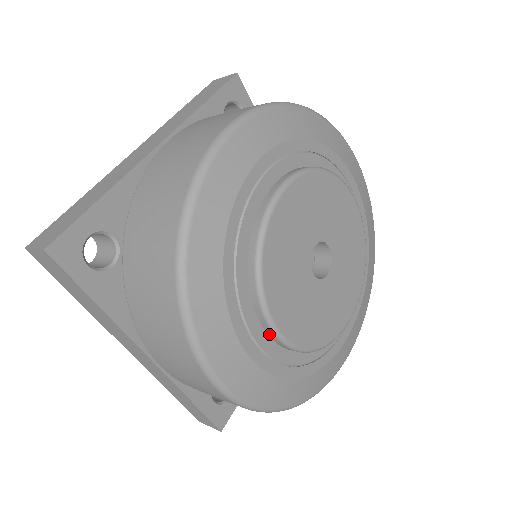
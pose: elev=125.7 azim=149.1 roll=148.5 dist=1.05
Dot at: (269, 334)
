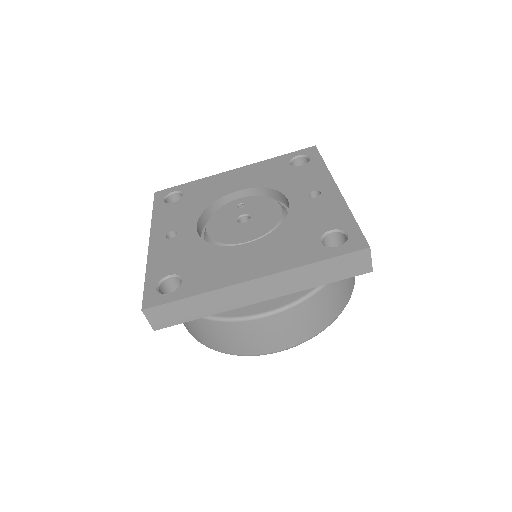
Dot at: occluded
